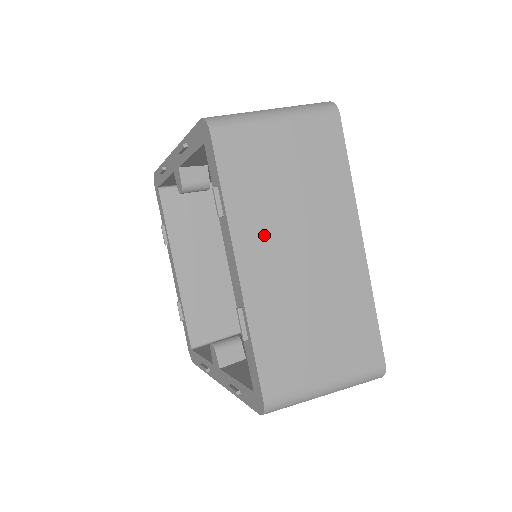
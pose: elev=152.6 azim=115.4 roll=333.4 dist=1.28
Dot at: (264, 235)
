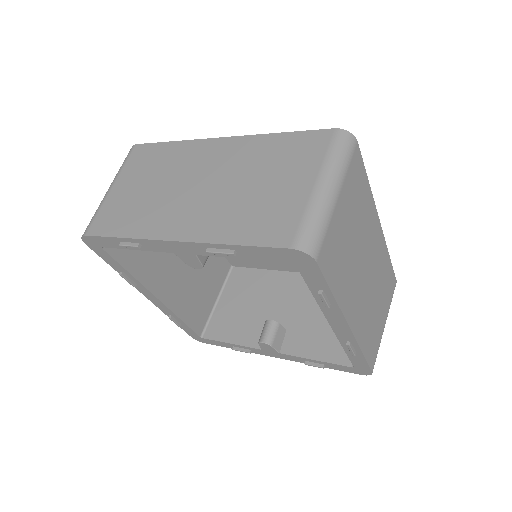
Dot at: (353, 289)
